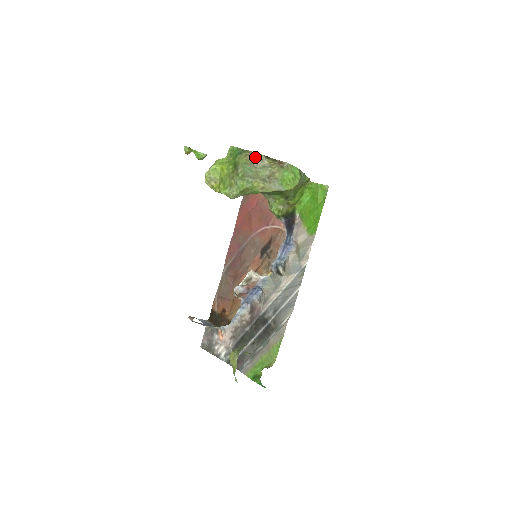
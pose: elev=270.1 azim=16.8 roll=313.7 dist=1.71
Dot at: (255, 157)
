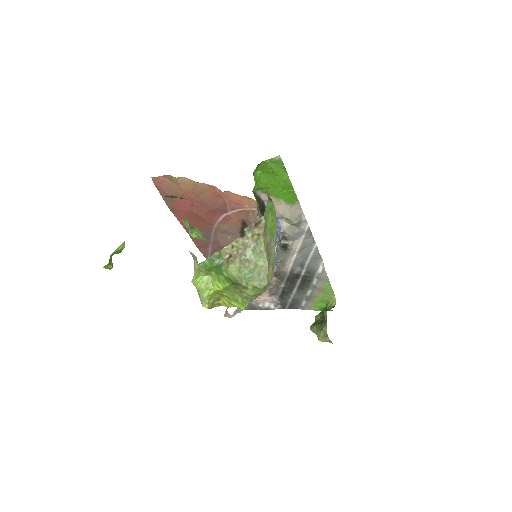
Dot at: (235, 251)
